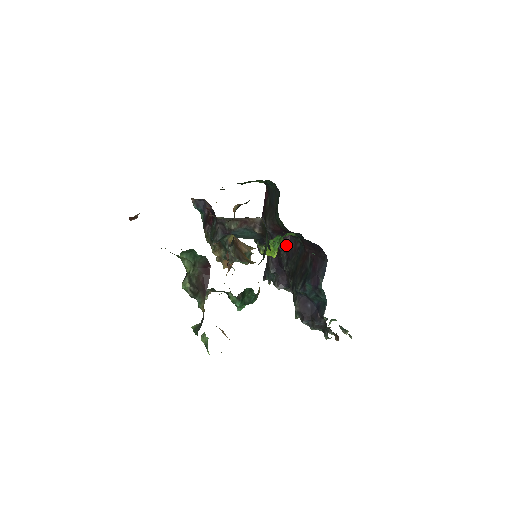
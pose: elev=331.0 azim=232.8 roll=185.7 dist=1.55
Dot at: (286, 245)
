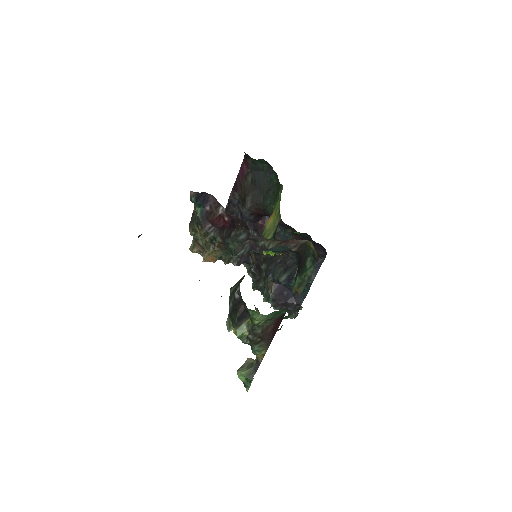
Dot at: (260, 226)
